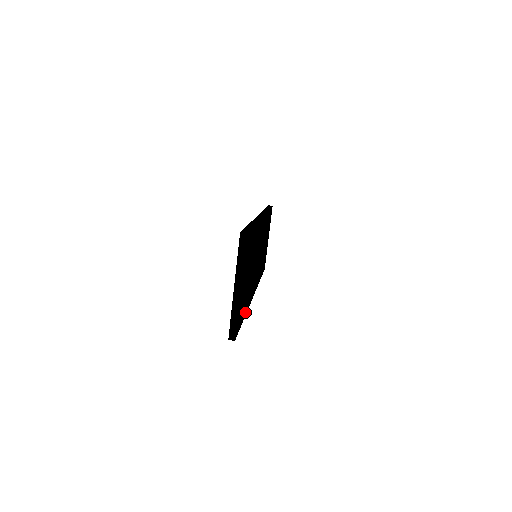
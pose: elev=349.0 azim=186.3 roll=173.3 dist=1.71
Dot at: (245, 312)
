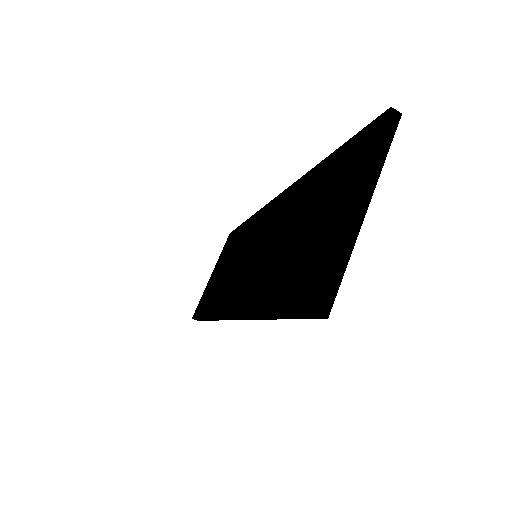
Dot at: occluded
